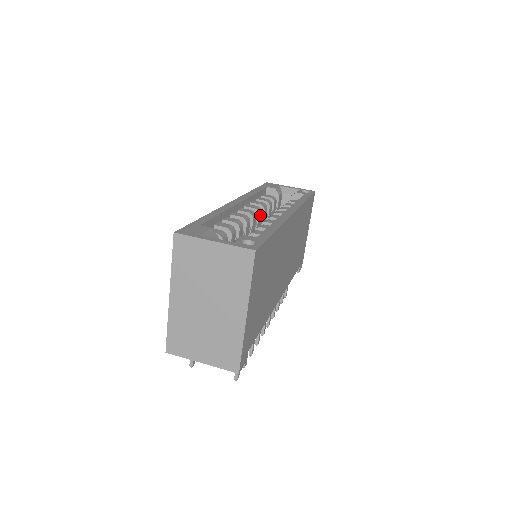
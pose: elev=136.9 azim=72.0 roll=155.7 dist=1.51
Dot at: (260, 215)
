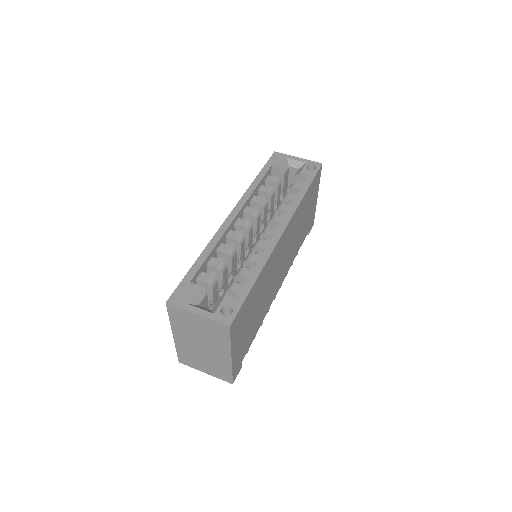
Dot at: (258, 218)
